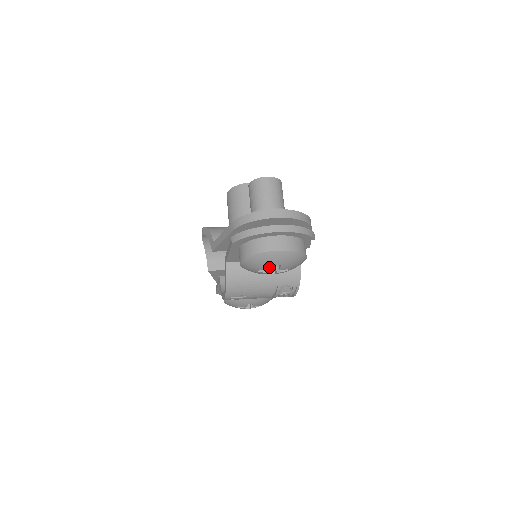
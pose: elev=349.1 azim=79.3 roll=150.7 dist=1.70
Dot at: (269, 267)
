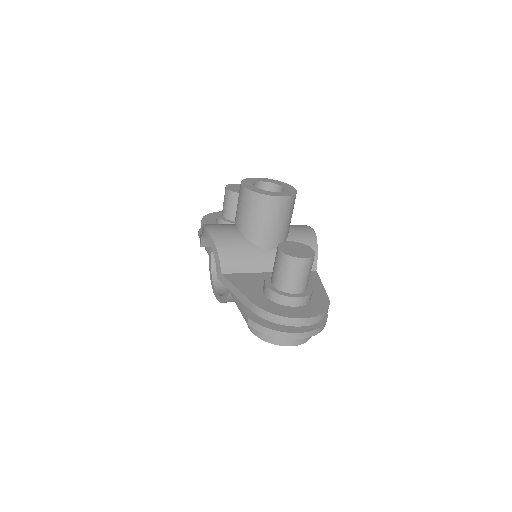
Dot at: occluded
